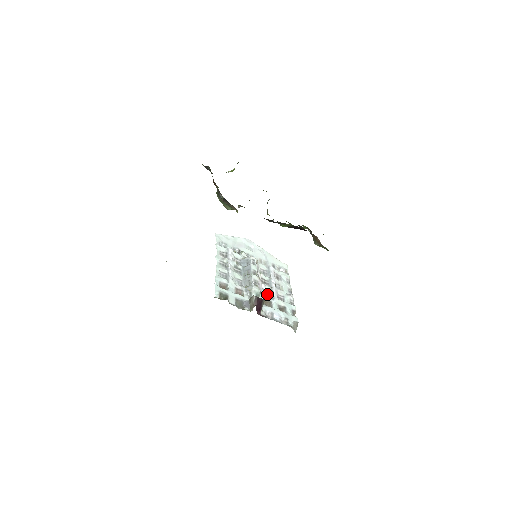
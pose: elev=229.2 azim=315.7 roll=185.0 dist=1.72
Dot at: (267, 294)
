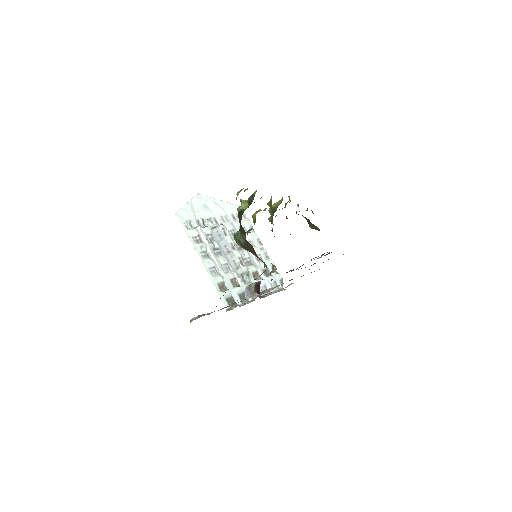
Dot at: (249, 262)
